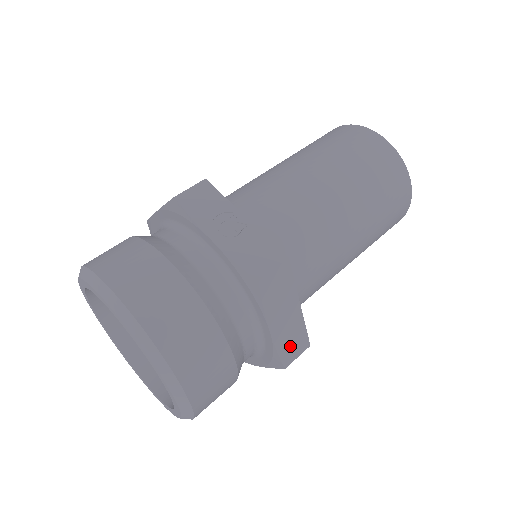
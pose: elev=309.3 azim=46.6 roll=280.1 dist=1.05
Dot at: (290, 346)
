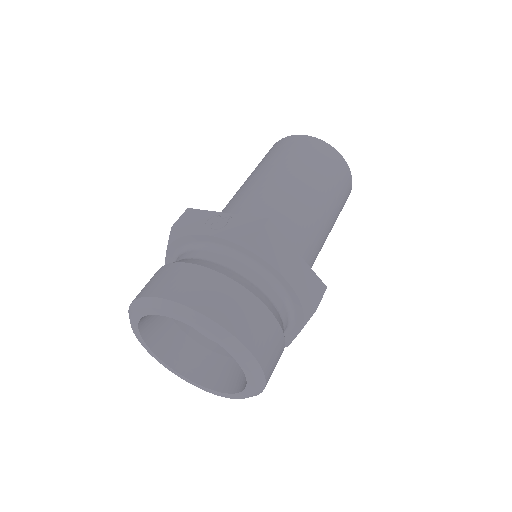
Dot at: (309, 290)
